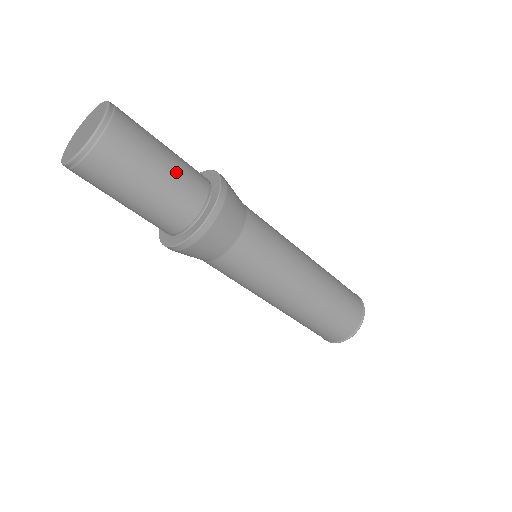
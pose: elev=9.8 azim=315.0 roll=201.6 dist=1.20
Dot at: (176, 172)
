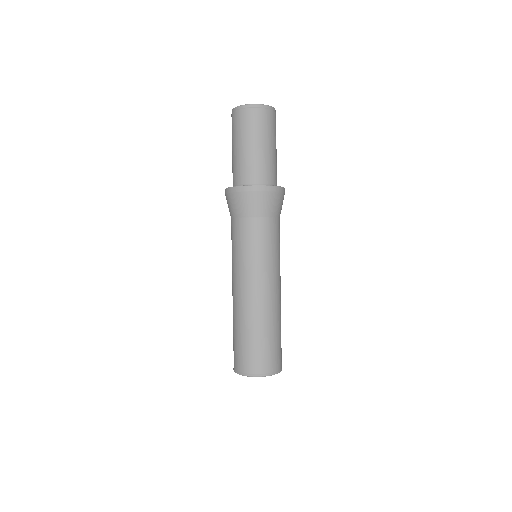
Dot at: (276, 160)
